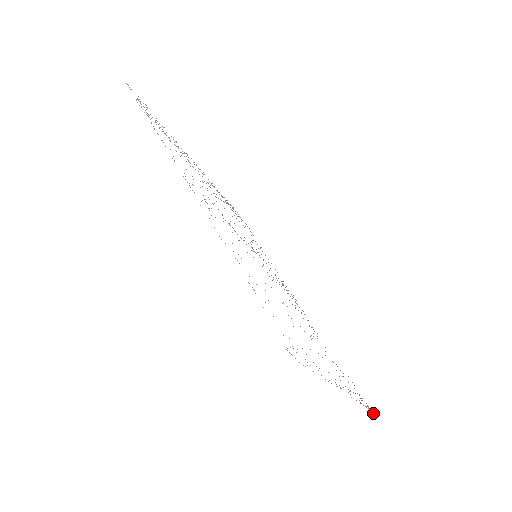
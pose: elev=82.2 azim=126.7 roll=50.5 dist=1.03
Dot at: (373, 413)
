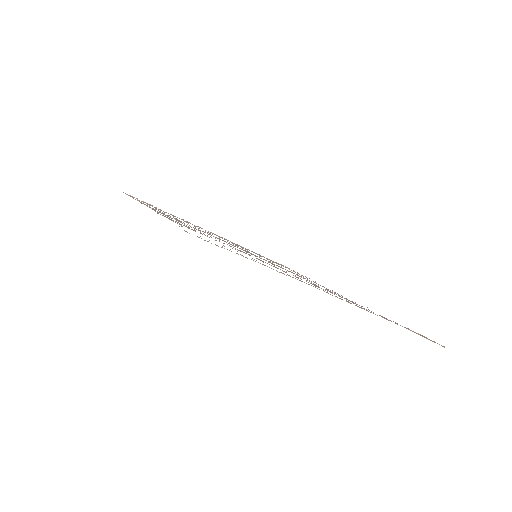
Dot at: (435, 342)
